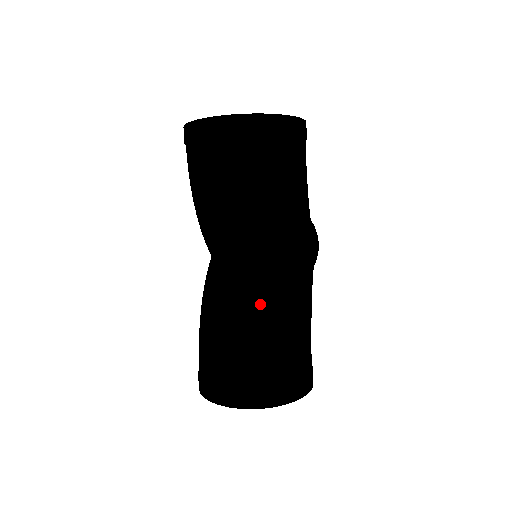
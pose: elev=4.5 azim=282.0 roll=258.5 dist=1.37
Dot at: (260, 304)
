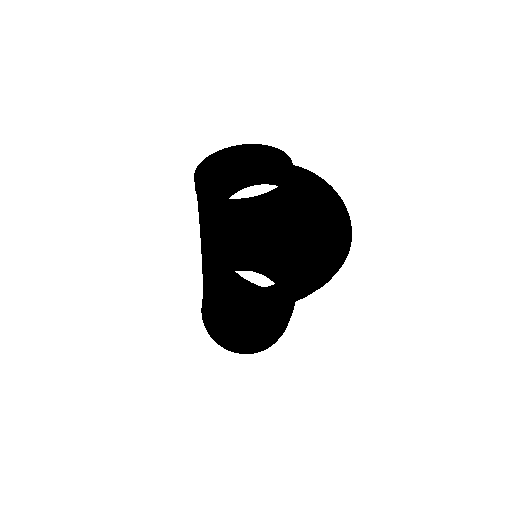
Dot at: (272, 318)
